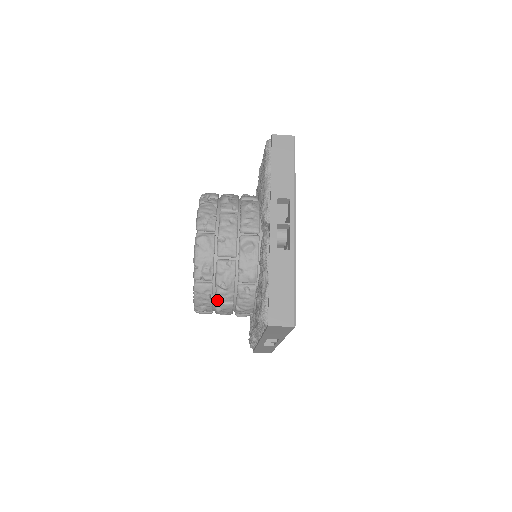
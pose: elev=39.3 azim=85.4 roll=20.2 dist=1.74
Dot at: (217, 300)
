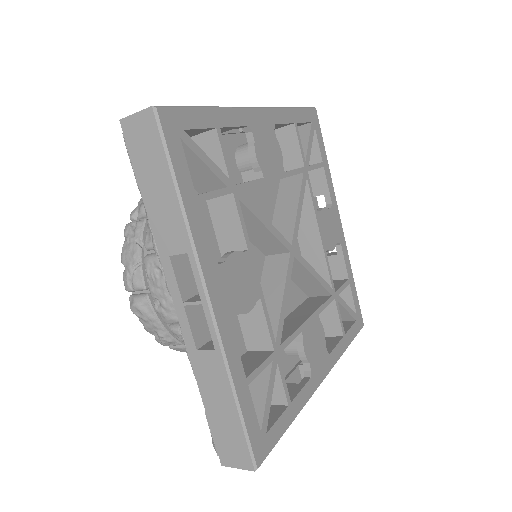
Dot at: occluded
